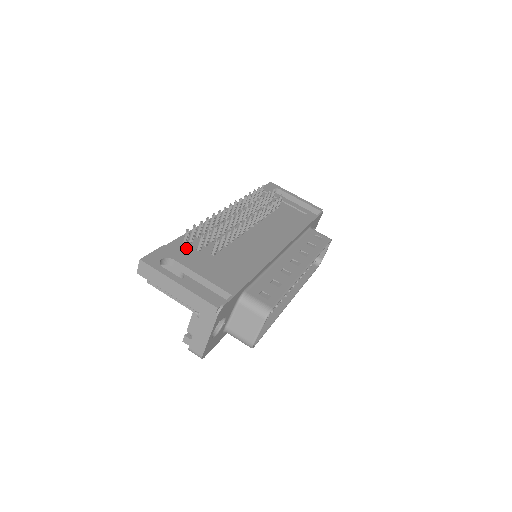
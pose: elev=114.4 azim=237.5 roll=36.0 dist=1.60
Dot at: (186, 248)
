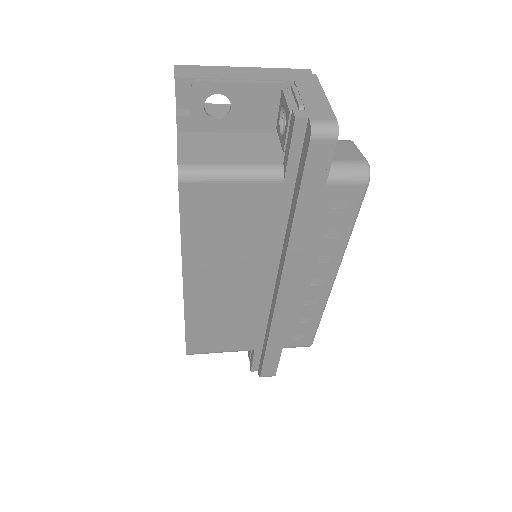
Dot at: occluded
